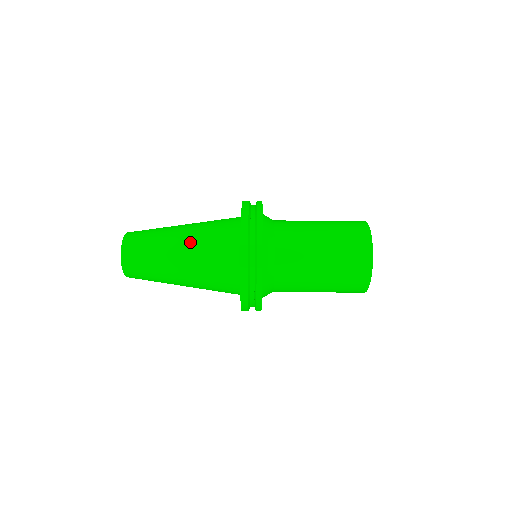
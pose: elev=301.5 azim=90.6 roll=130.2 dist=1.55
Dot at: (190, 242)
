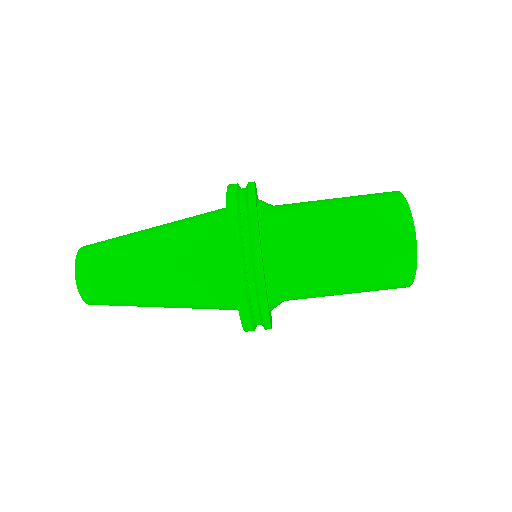
Dot at: (172, 300)
